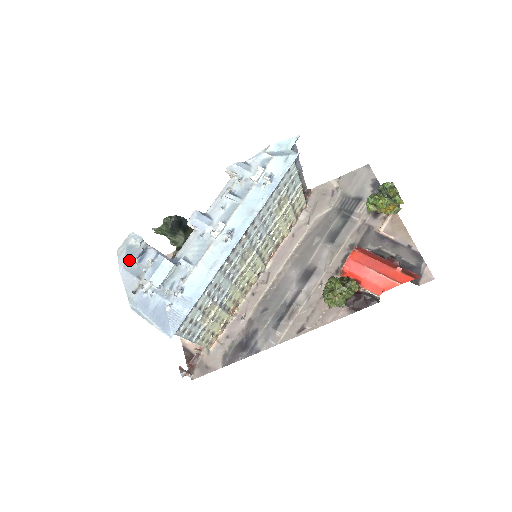
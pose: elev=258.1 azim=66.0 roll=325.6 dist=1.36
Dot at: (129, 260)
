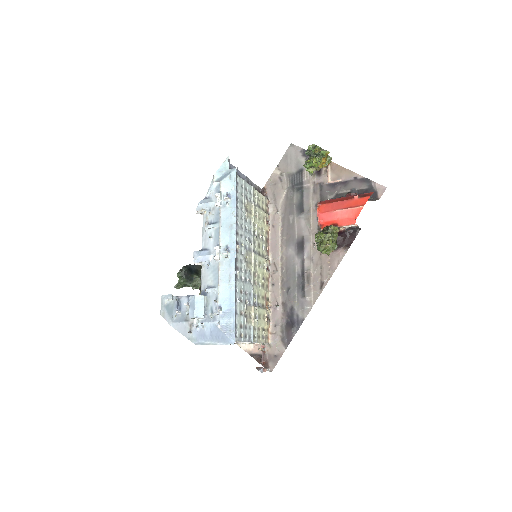
Dot at: (172, 314)
